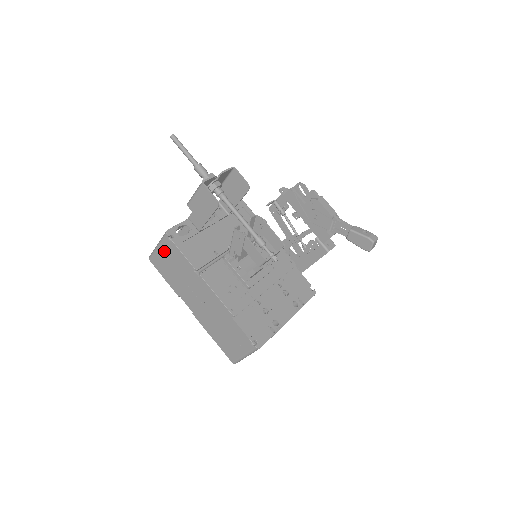
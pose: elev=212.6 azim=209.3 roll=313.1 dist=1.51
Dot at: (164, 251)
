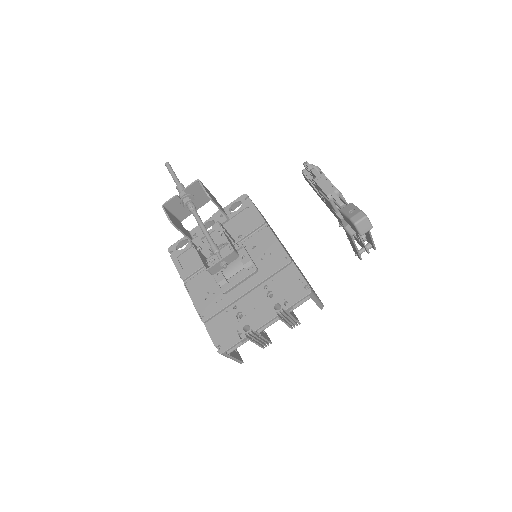
Dot at: occluded
